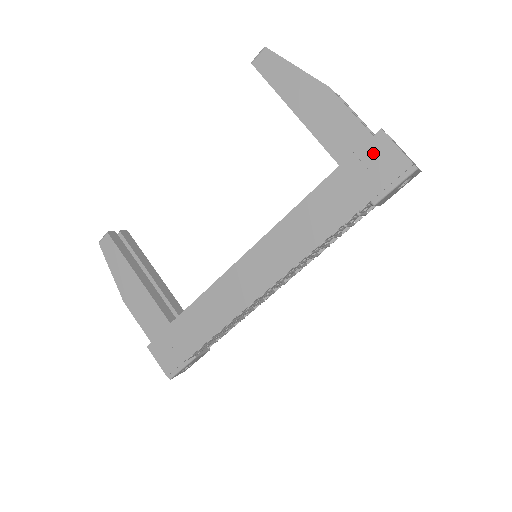
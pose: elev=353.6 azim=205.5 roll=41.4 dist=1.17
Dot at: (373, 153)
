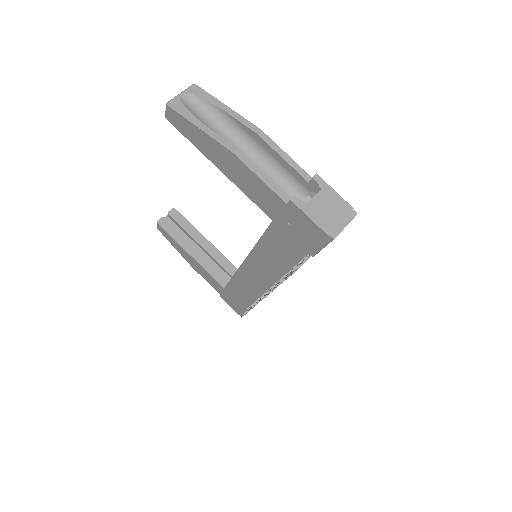
Dot at: (293, 218)
